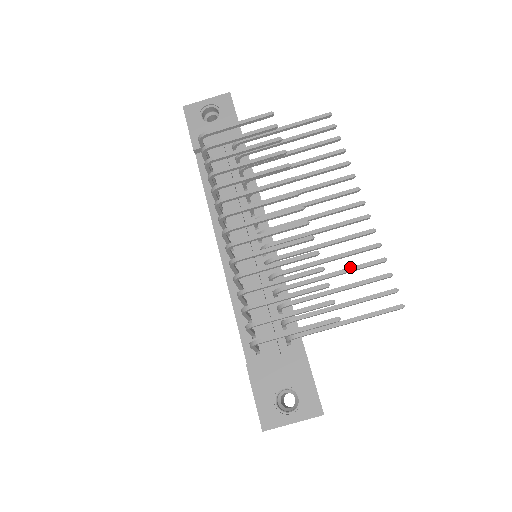
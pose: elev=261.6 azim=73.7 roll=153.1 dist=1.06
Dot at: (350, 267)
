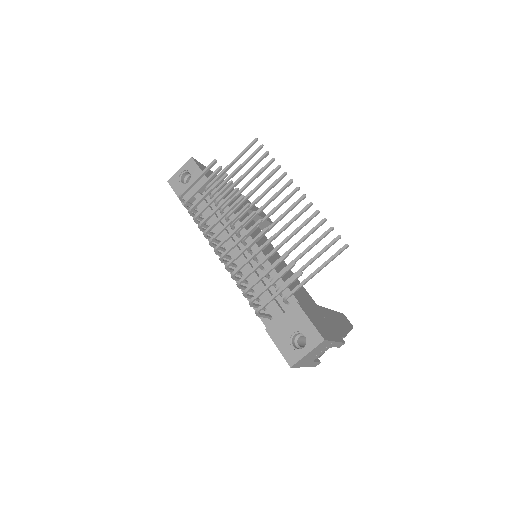
Dot at: (304, 235)
